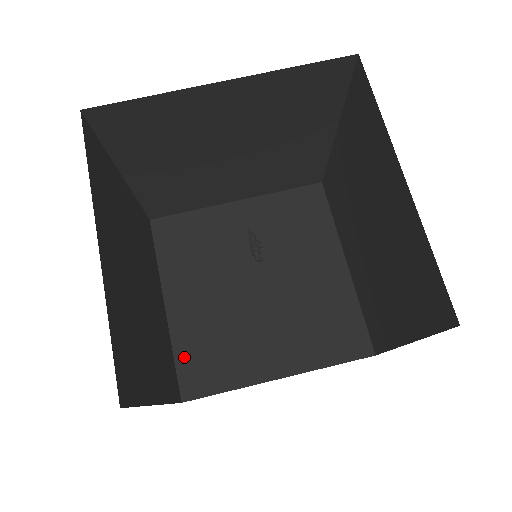
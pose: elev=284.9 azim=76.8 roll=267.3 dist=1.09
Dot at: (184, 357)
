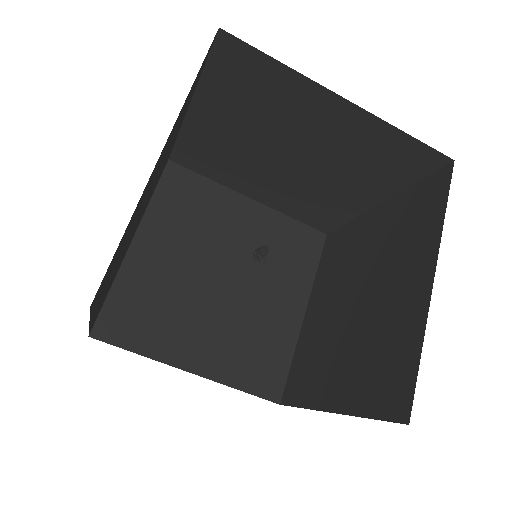
Dot at: (186, 145)
